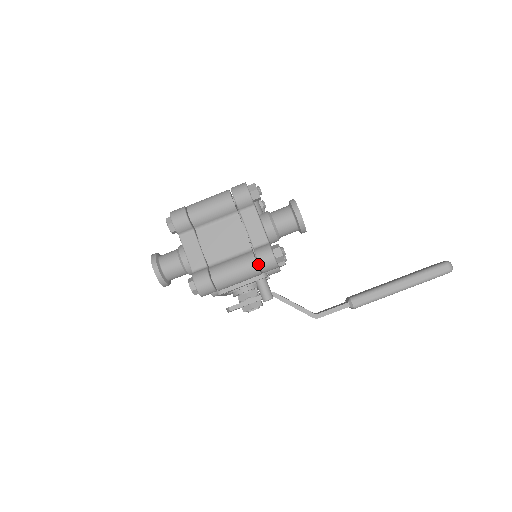
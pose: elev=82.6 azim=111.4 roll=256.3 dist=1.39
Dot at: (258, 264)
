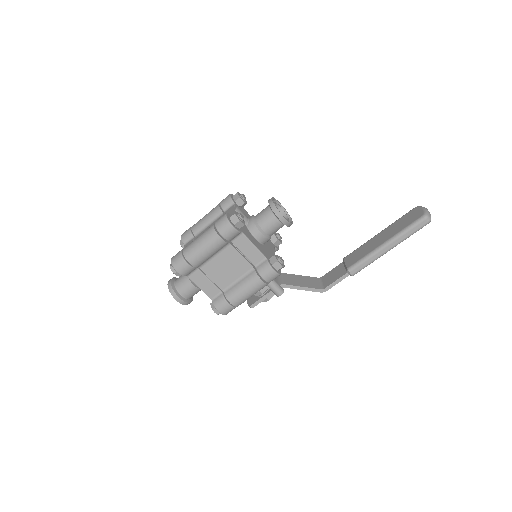
Dot at: occluded
